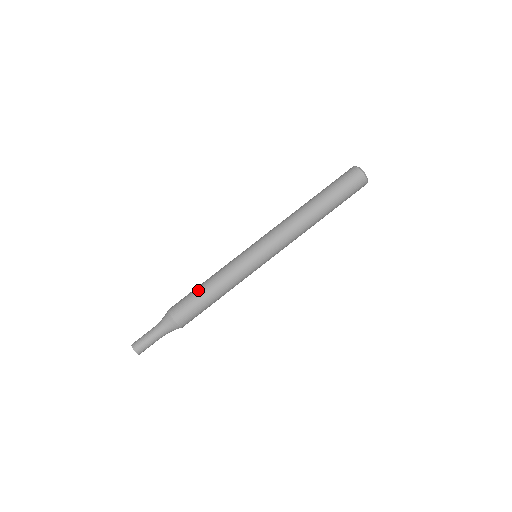
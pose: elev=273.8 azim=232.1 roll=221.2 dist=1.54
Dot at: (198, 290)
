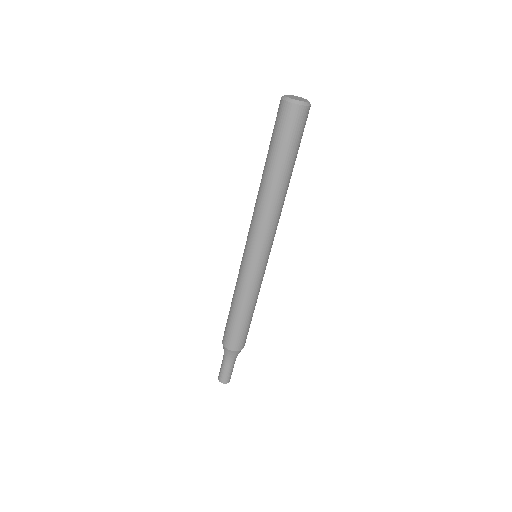
Dot at: (230, 316)
